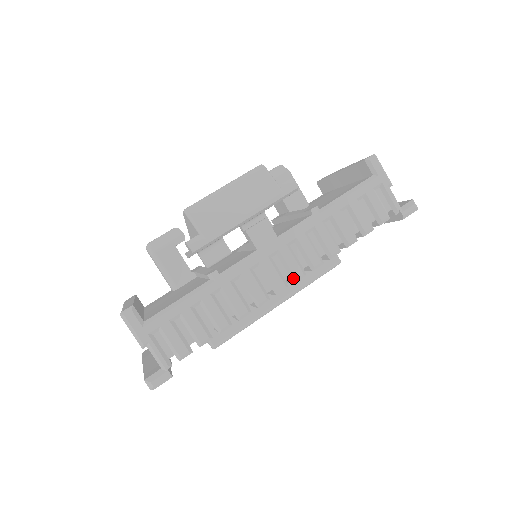
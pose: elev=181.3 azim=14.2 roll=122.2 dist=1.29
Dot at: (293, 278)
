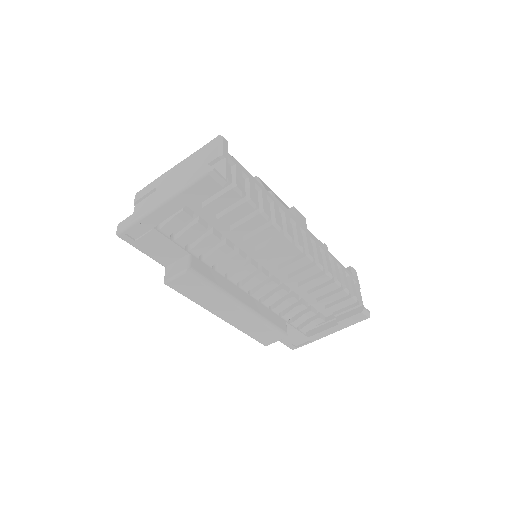
Dot at: (307, 252)
